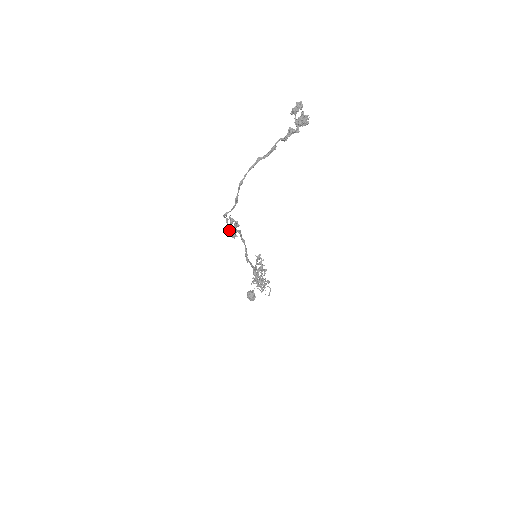
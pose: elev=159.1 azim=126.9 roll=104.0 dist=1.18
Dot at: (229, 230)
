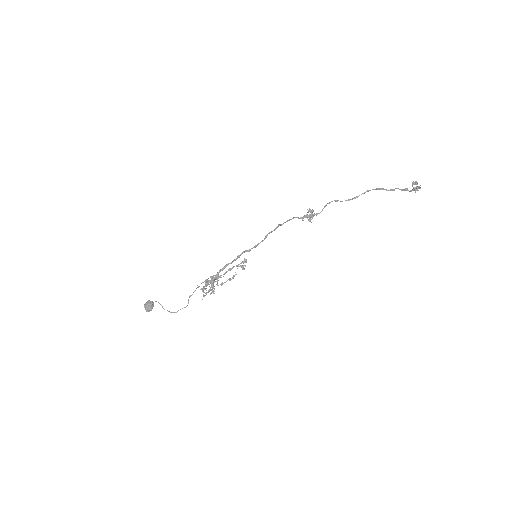
Dot at: (311, 214)
